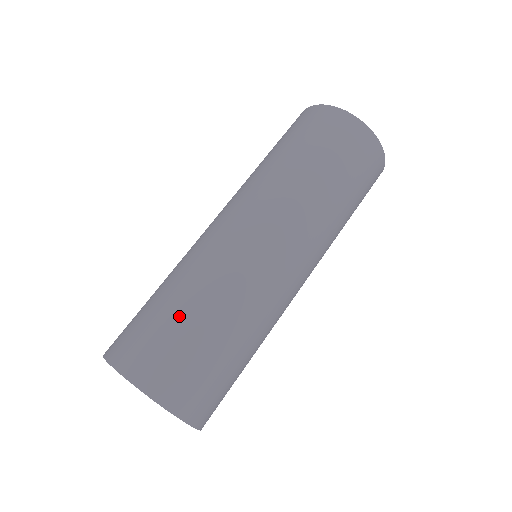
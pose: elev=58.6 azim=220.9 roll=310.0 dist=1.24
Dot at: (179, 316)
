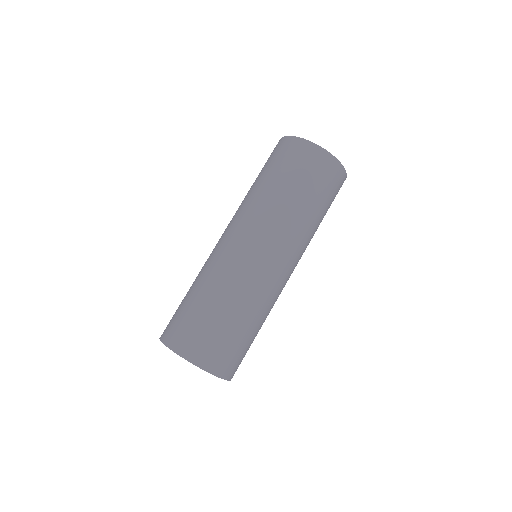
Dot at: (190, 300)
